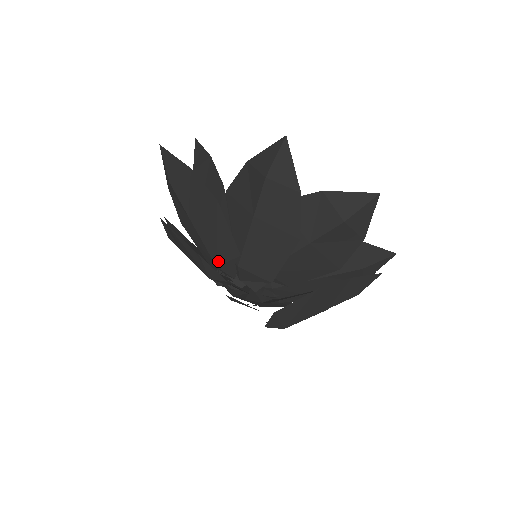
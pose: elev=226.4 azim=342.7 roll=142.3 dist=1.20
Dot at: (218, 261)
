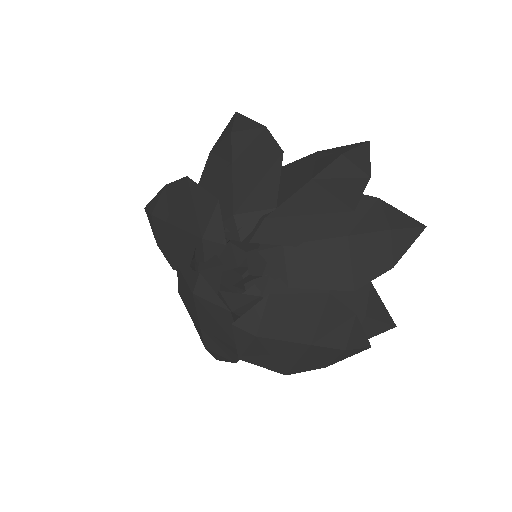
Dot at: (240, 209)
